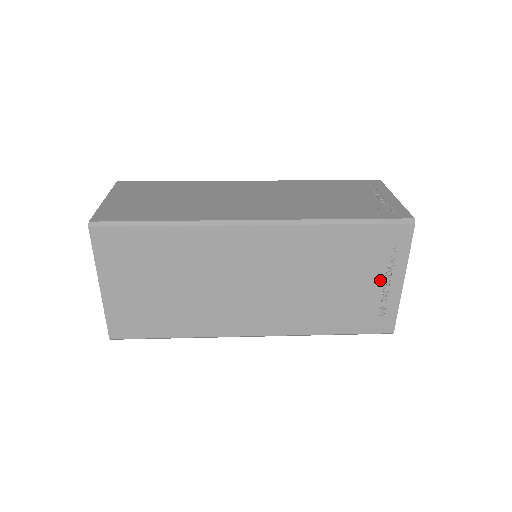
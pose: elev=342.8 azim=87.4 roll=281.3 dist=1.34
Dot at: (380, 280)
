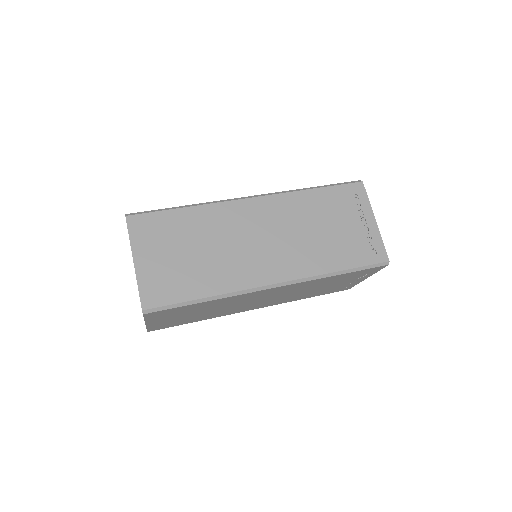
Dot at: (352, 281)
